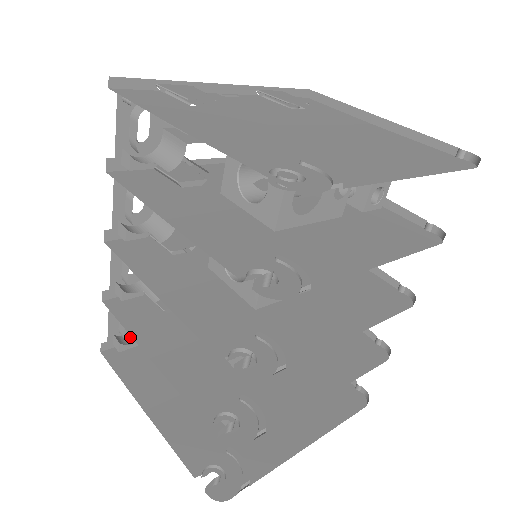
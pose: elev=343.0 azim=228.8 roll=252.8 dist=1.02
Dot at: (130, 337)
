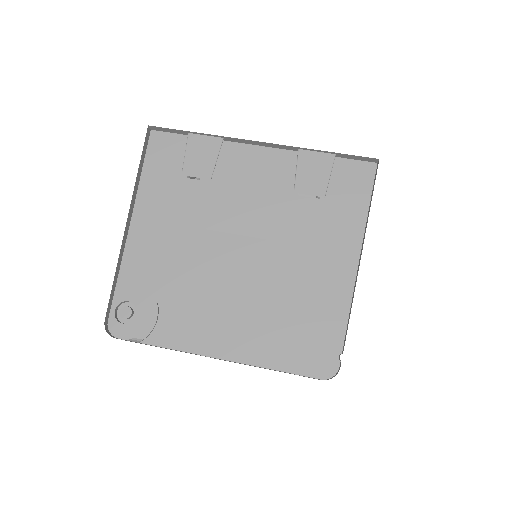
Dot at: occluded
